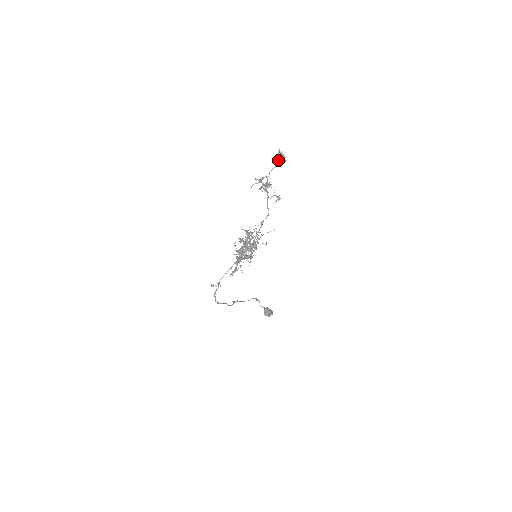
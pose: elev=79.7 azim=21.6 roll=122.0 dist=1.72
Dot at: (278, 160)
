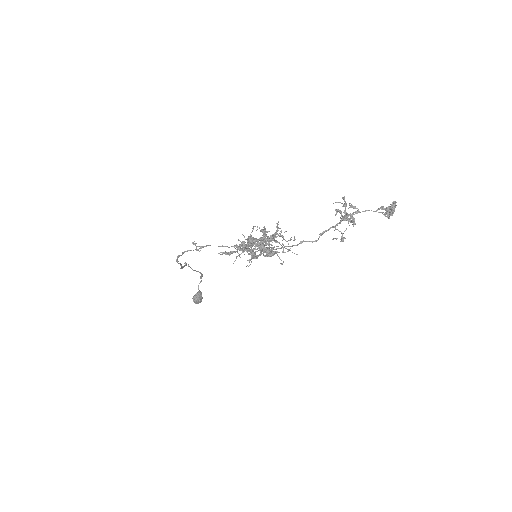
Dot at: (384, 209)
